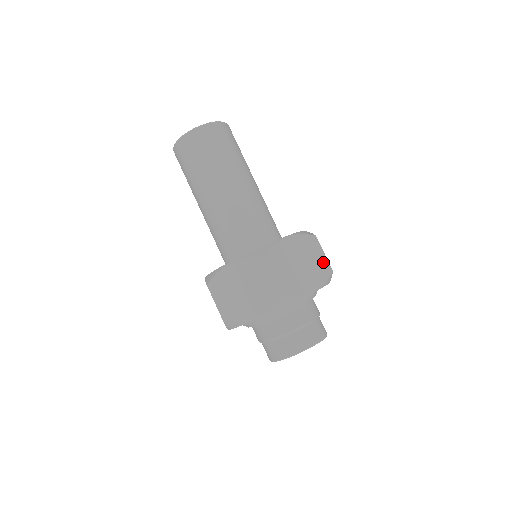
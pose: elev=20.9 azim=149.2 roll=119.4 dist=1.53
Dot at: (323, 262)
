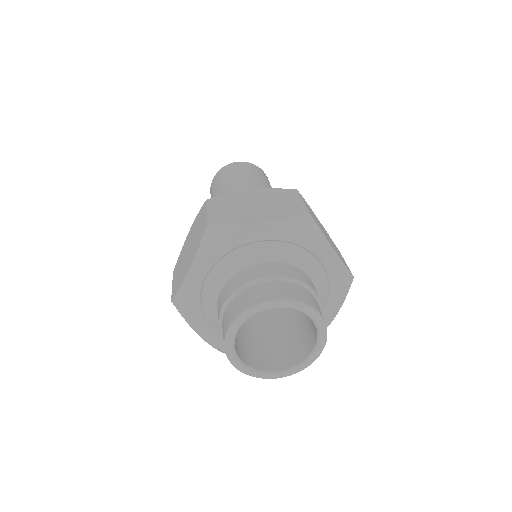
Dot at: (345, 263)
